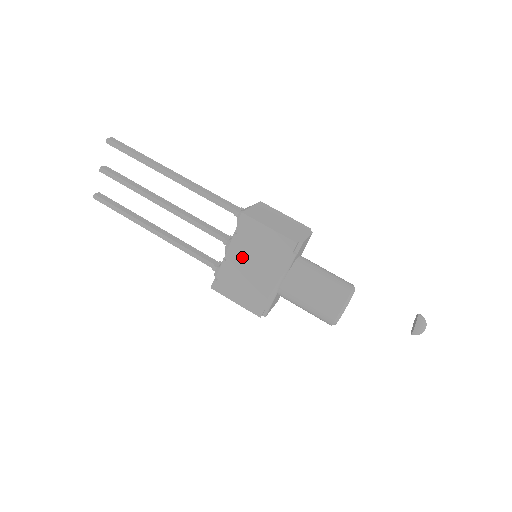
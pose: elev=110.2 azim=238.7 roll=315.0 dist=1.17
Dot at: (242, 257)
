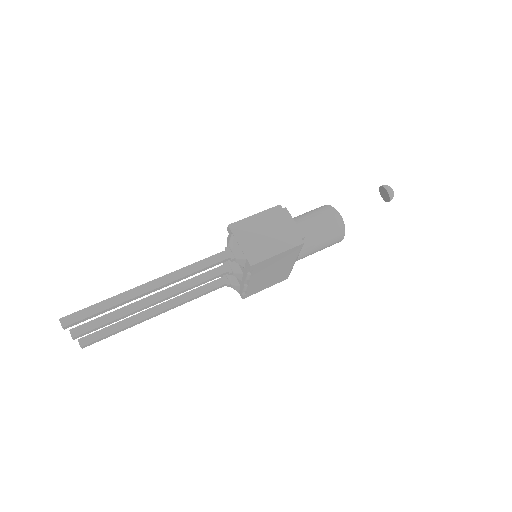
Dot at: (261, 276)
